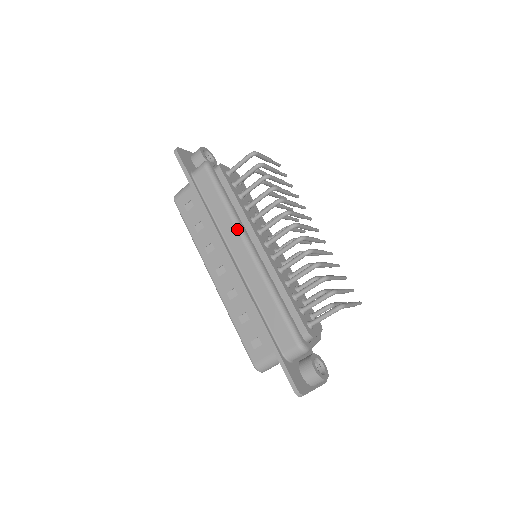
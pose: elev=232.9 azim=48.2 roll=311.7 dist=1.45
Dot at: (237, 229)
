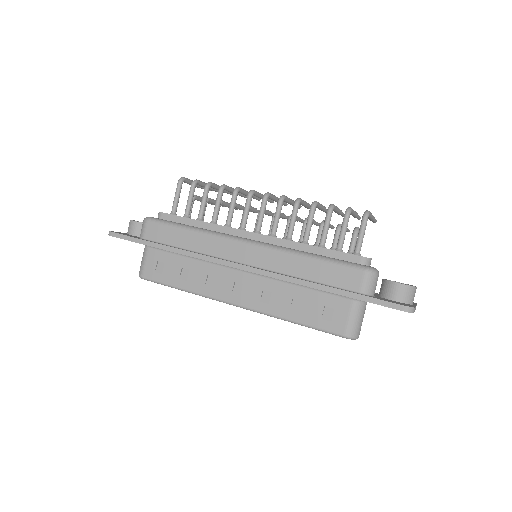
Dot at: (221, 238)
